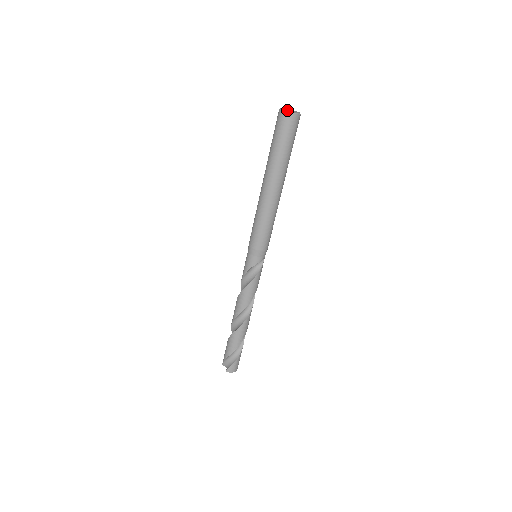
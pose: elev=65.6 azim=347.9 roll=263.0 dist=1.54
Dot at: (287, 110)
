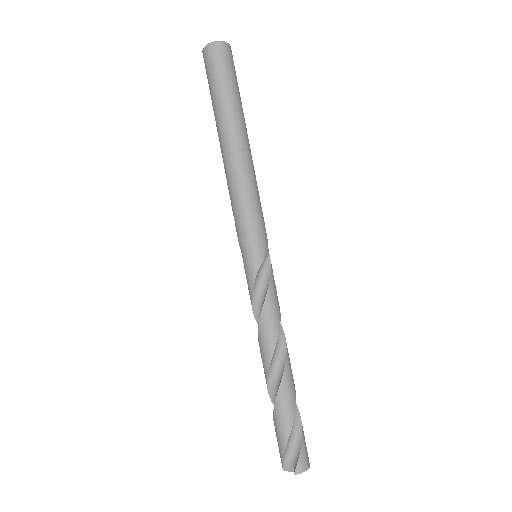
Dot at: (212, 44)
